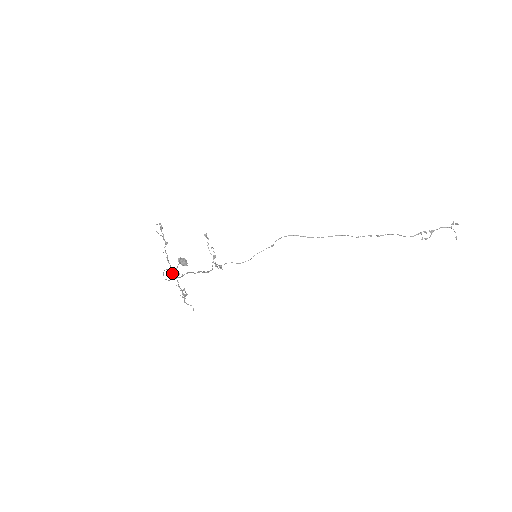
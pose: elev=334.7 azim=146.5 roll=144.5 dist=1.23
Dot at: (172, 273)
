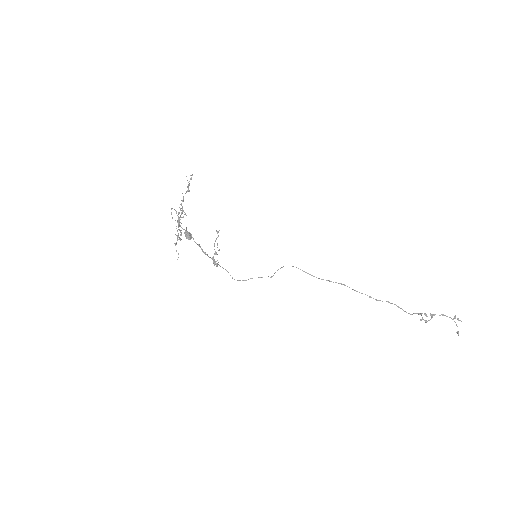
Dot at: (178, 217)
